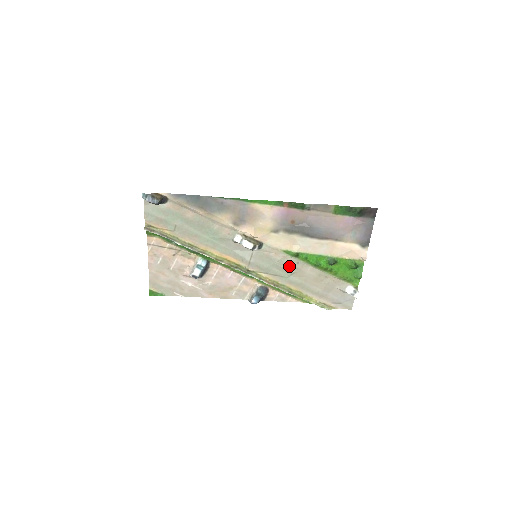
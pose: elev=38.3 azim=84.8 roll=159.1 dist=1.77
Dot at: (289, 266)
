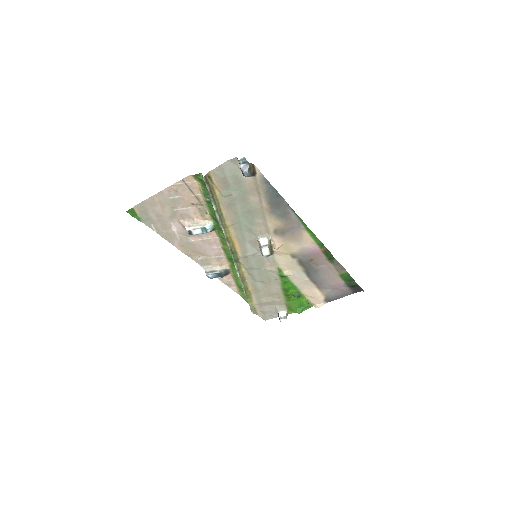
Dot at: (268, 277)
